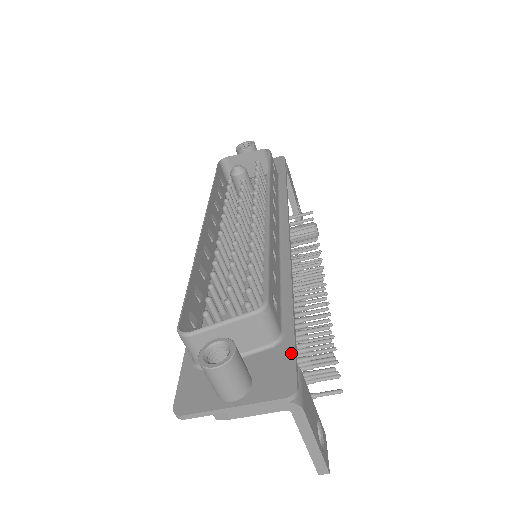
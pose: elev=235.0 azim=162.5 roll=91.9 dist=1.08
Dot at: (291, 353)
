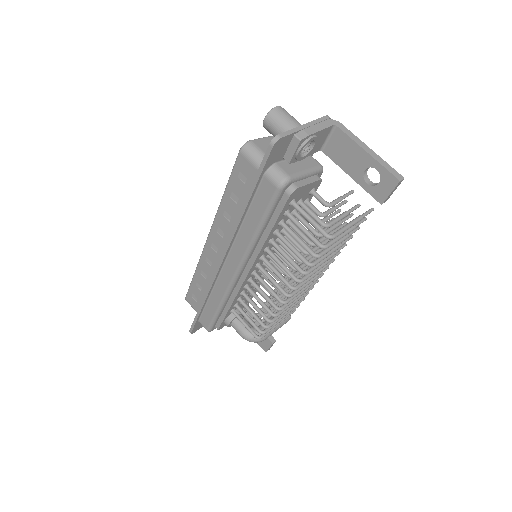
Dot at: occluded
